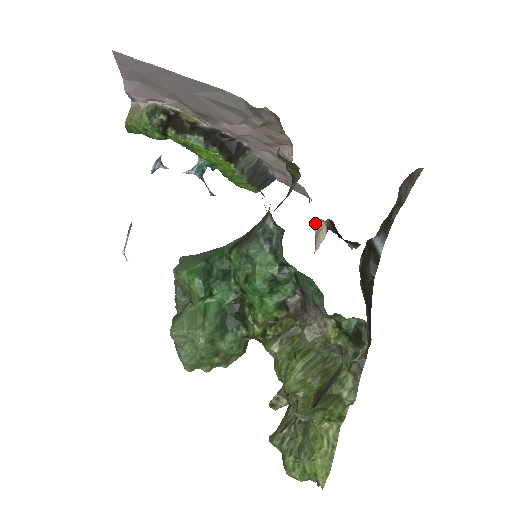
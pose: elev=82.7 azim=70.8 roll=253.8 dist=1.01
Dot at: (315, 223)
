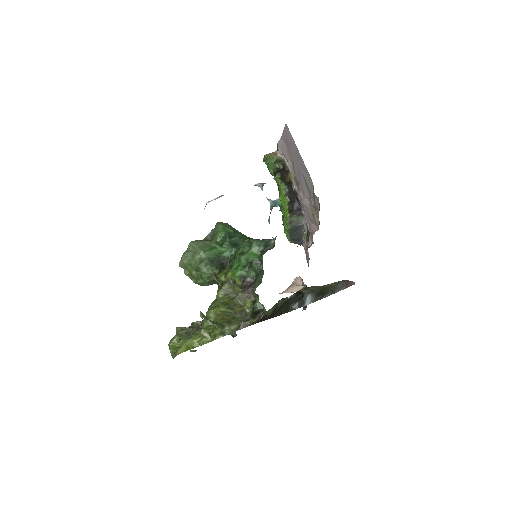
Dot at: (298, 278)
